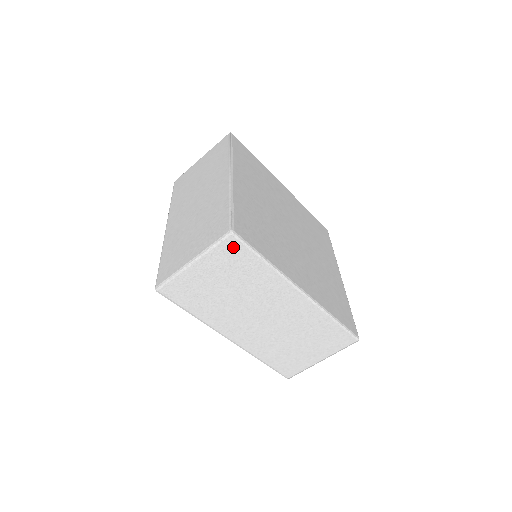
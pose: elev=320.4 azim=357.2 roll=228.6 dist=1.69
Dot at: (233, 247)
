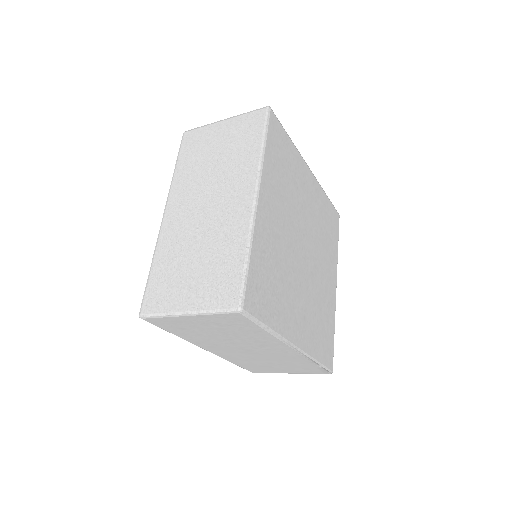
Dot at: (237, 318)
